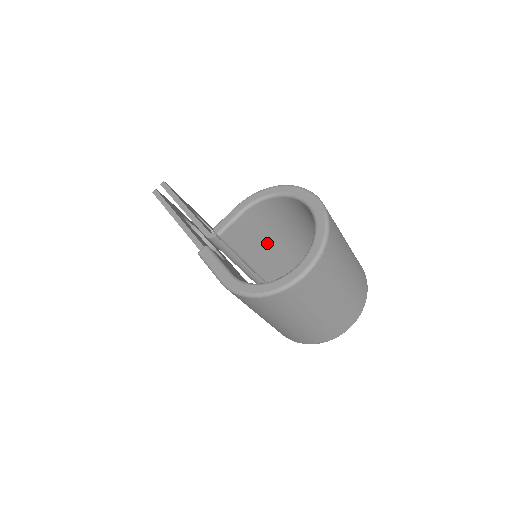
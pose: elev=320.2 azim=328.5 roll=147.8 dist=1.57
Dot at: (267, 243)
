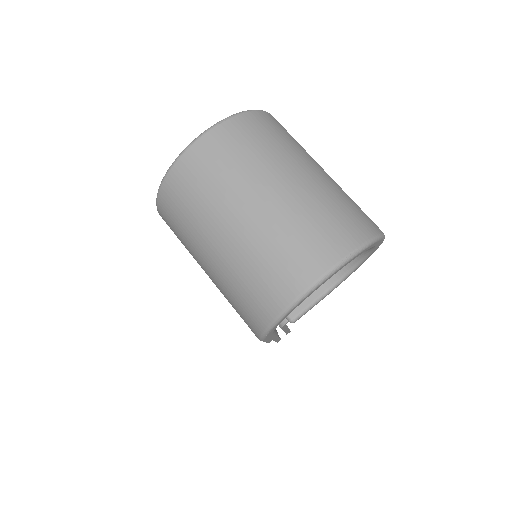
Dot at: occluded
